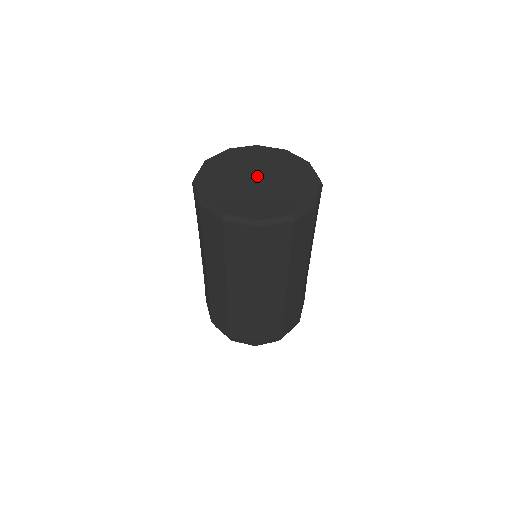
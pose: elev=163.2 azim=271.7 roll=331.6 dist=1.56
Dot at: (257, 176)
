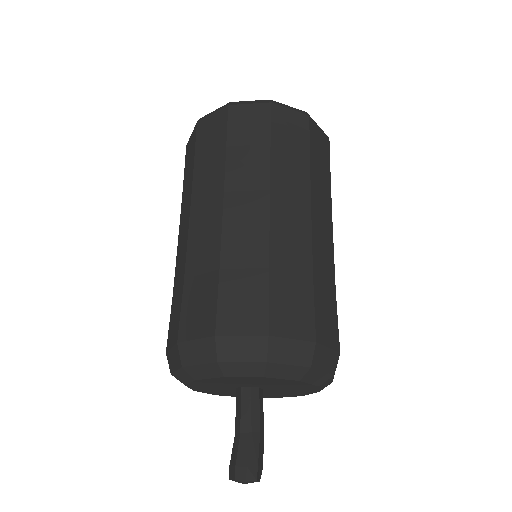
Dot at: occluded
